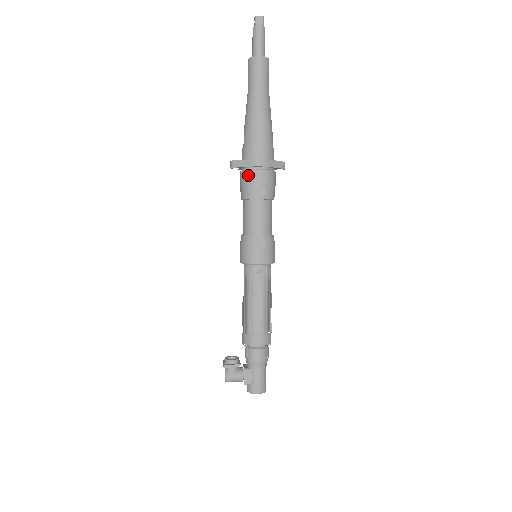
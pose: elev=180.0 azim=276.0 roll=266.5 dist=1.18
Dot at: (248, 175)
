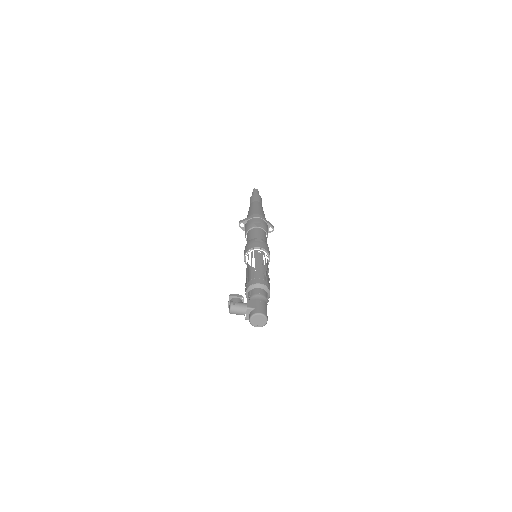
Dot at: (251, 220)
